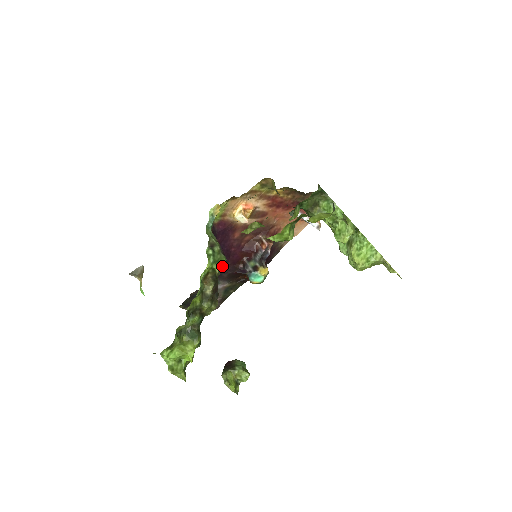
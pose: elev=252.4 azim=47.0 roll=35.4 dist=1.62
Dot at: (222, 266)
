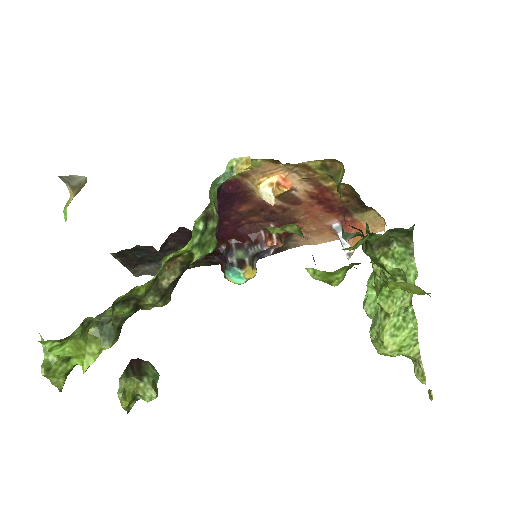
Dot at: (205, 253)
